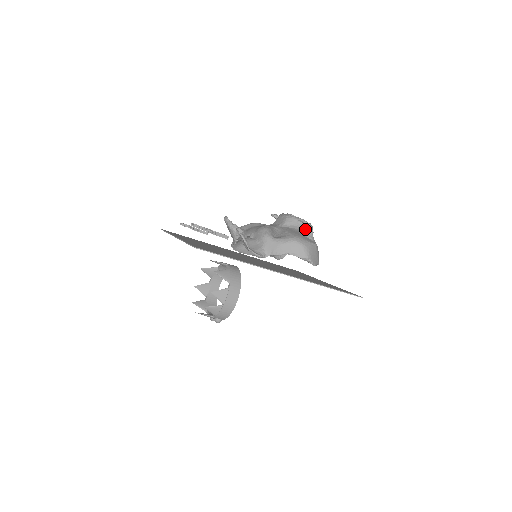
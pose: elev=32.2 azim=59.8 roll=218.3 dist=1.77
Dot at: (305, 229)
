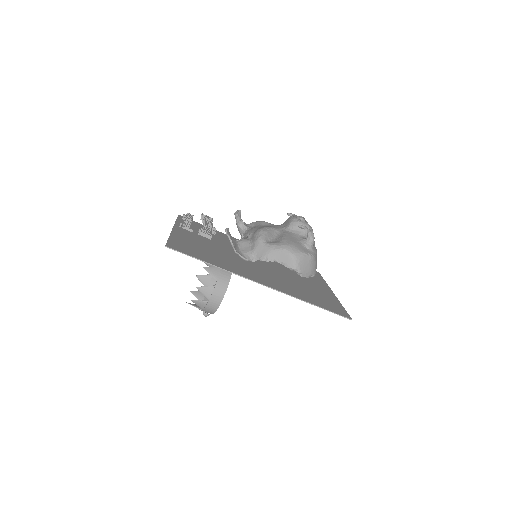
Dot at: occluded
